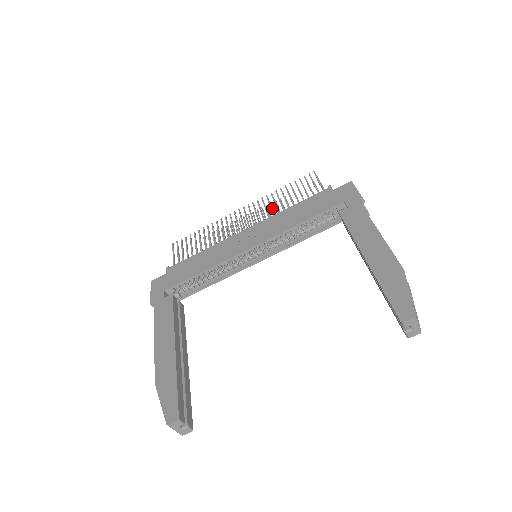
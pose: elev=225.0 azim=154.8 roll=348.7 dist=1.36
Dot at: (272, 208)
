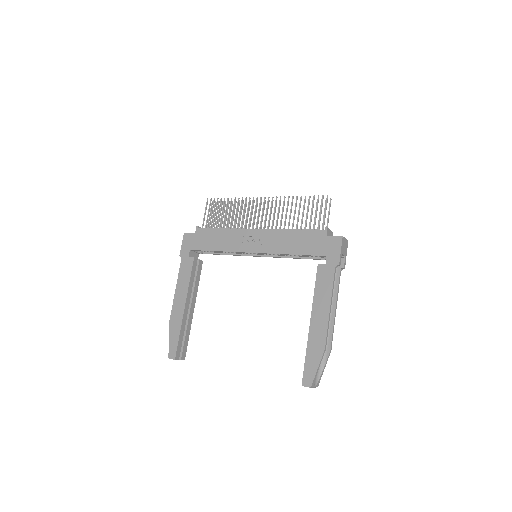
Dot at: occluded
